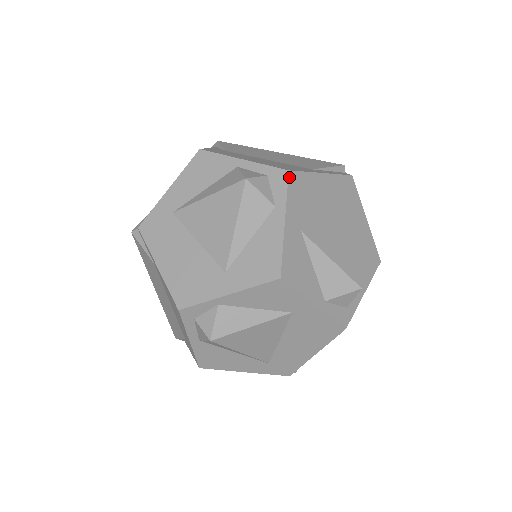
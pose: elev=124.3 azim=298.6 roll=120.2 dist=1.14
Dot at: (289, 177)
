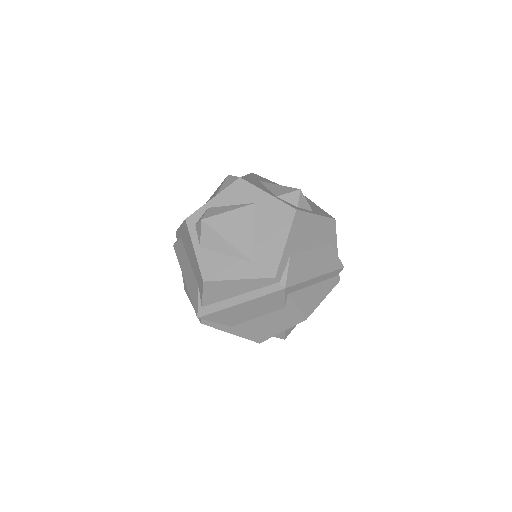
Dot at: (252, 173)
